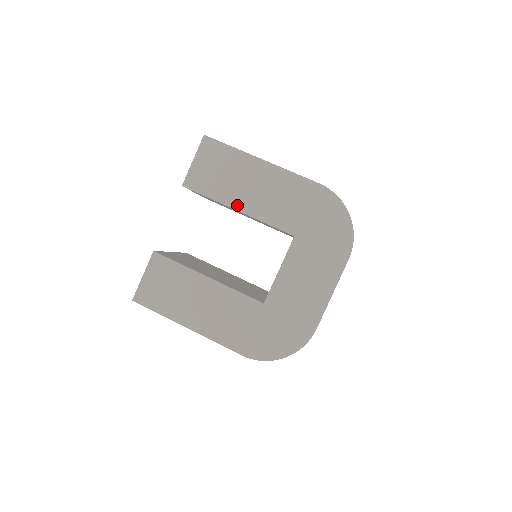
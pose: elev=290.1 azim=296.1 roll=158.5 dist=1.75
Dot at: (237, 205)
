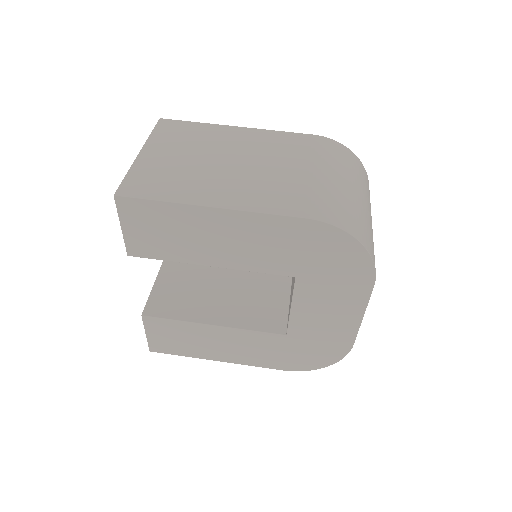
Dot at: (207, 262)
